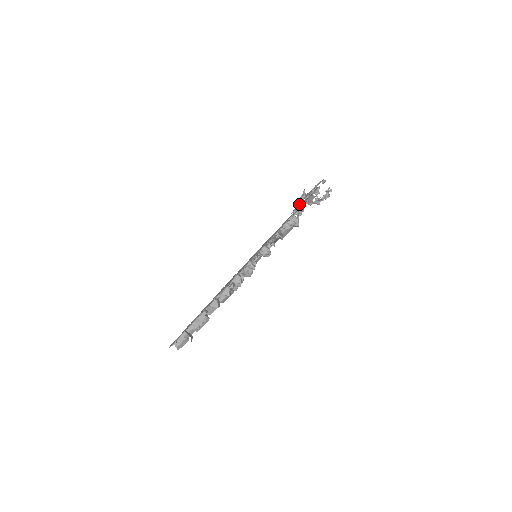
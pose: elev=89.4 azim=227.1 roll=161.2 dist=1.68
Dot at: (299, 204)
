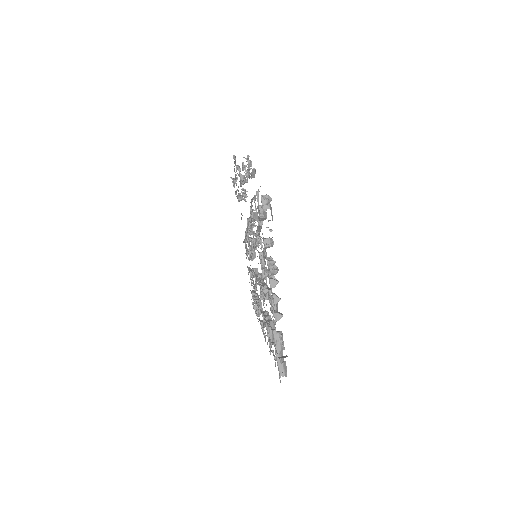
Dot at: (238, 190)
